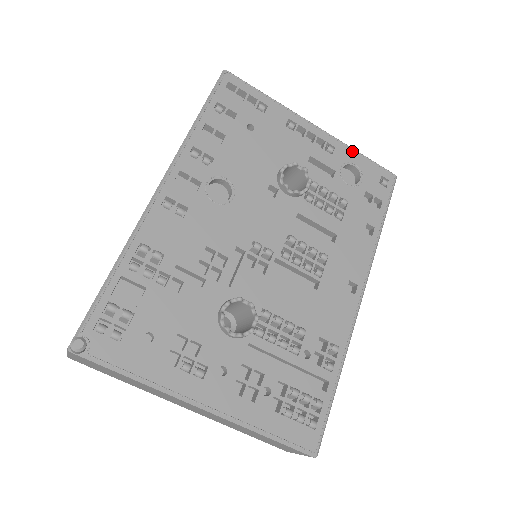
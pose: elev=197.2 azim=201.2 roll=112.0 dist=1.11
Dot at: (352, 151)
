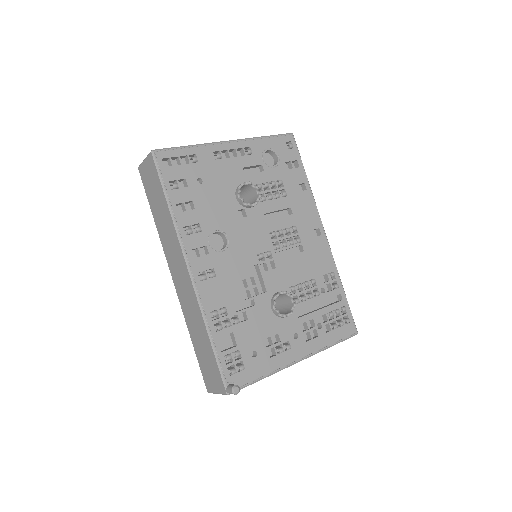
Dot at: (260, 140)
